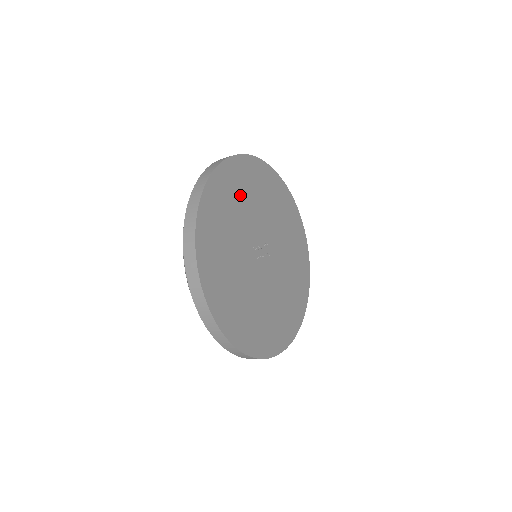
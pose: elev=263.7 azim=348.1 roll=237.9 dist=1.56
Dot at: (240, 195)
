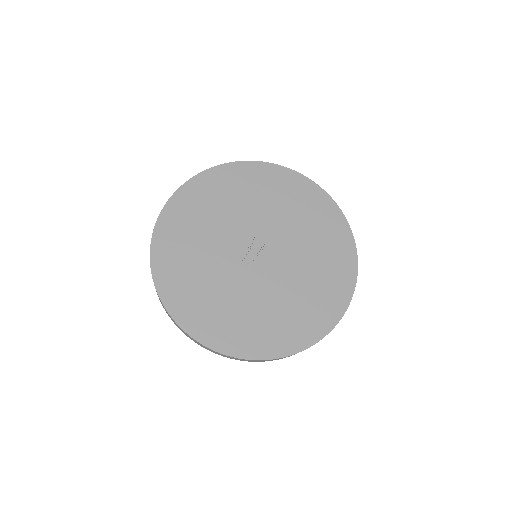
Dot at: (192, 234)
